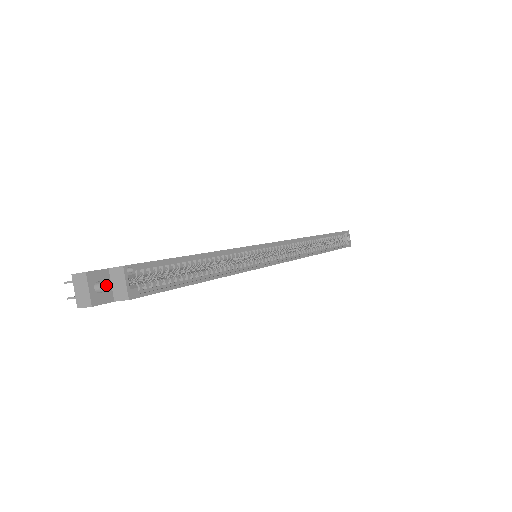
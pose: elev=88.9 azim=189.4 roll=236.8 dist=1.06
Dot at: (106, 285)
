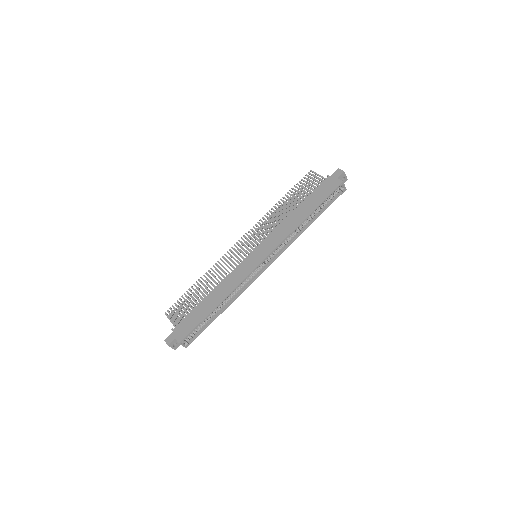
Dot at: (177, 342)
